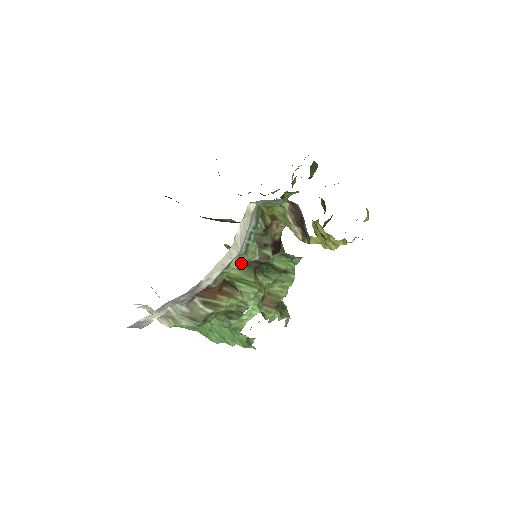
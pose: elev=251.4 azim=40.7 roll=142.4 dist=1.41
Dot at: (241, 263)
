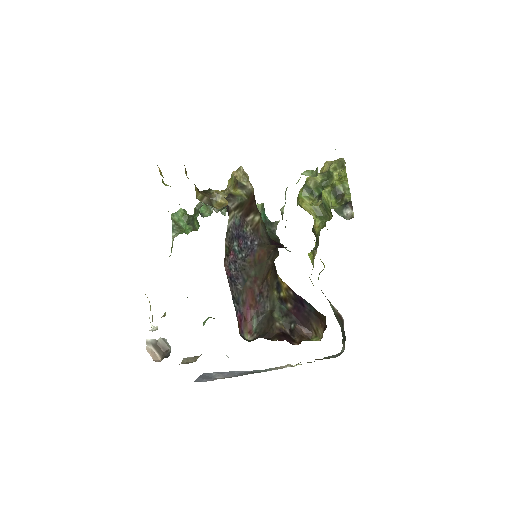
Dot at: occluded
